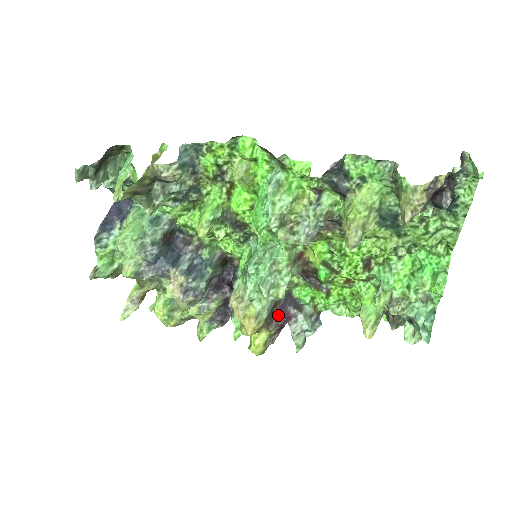
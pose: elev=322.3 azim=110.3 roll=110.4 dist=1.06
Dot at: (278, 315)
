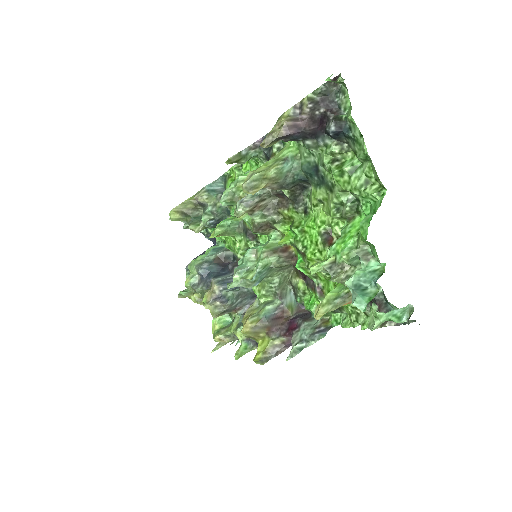
Dot at: (286, 325)
